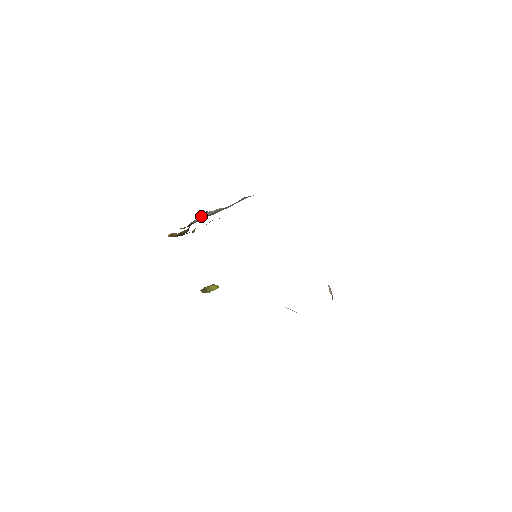
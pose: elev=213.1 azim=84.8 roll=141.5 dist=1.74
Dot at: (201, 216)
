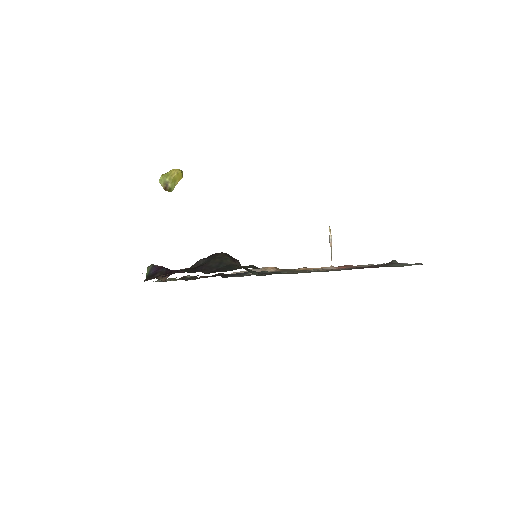
Dot at: occluded
